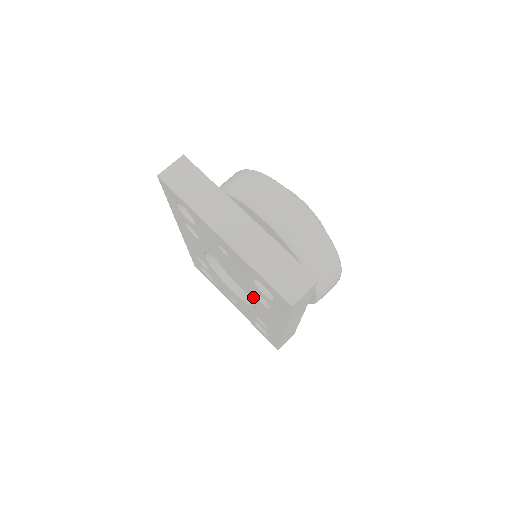
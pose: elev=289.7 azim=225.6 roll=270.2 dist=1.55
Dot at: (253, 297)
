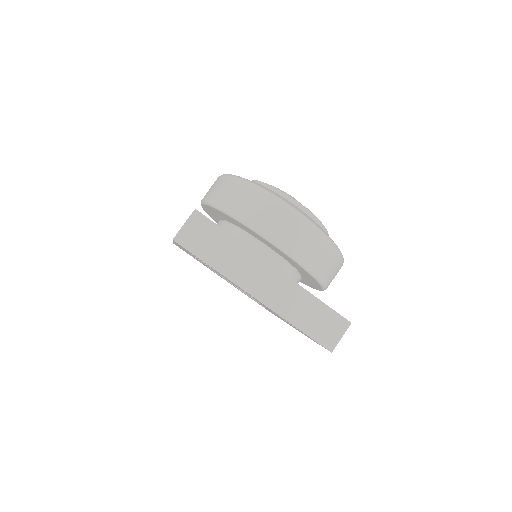
Dot at: occluded
